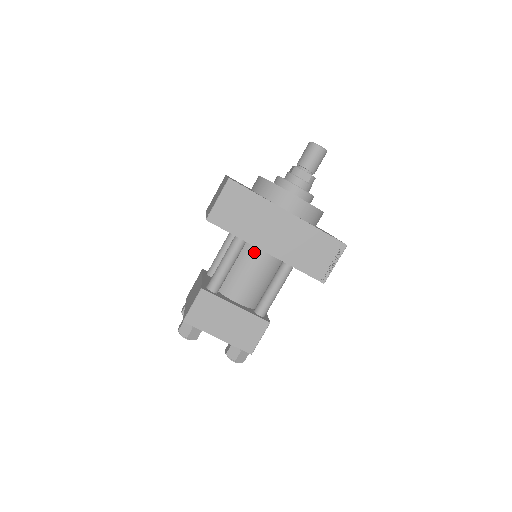
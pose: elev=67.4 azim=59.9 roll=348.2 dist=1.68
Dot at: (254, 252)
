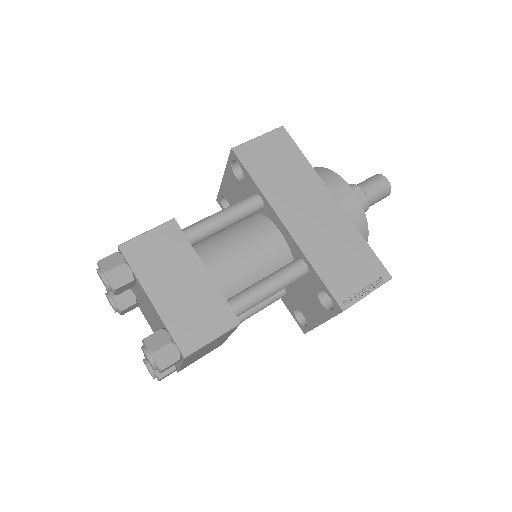
Dot at: (265, 226)
